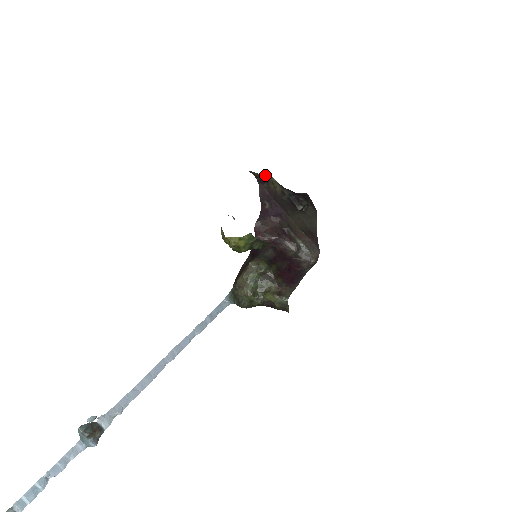
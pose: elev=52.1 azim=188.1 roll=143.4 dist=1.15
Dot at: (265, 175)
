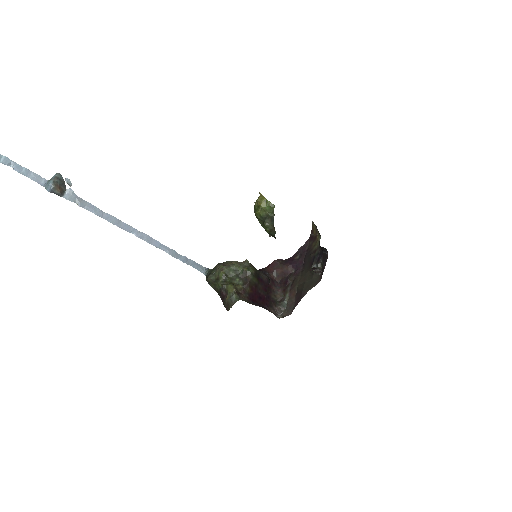
Dot at: (318, 231)
